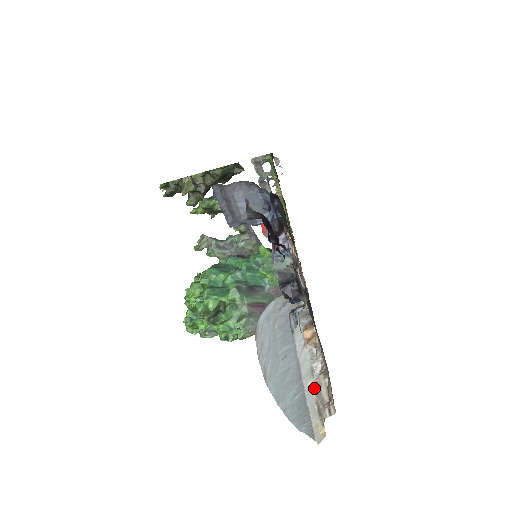
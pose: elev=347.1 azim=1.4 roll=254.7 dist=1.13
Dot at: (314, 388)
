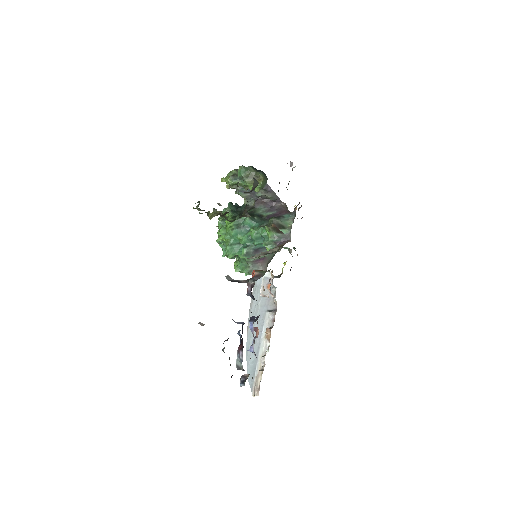
Dot at: (256, 376)
